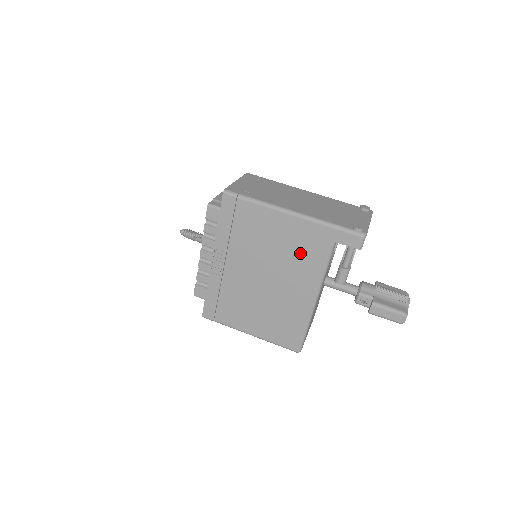
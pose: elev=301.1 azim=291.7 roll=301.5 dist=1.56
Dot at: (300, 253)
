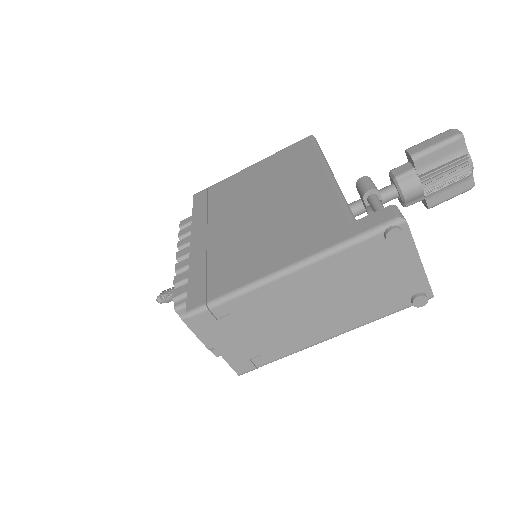
Dot at: occluded
